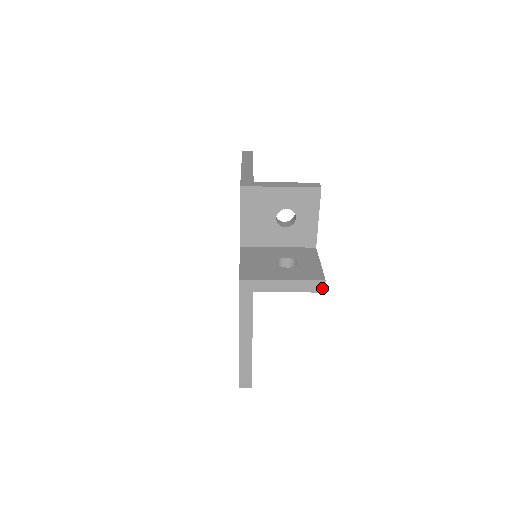
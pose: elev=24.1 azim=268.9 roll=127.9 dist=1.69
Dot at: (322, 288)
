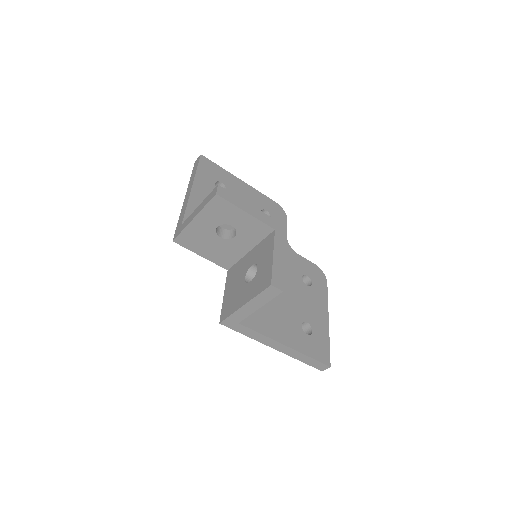
Dot at: (277, 290)
